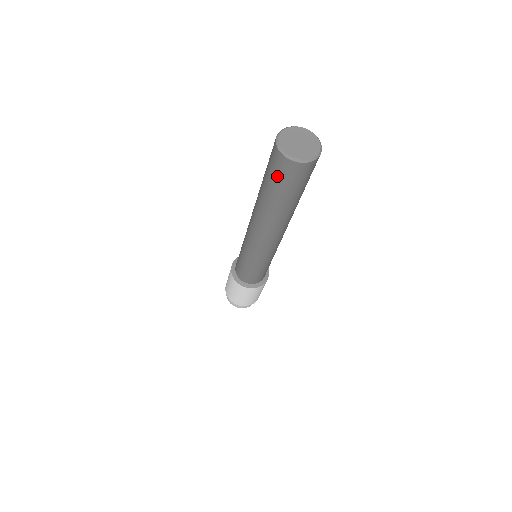
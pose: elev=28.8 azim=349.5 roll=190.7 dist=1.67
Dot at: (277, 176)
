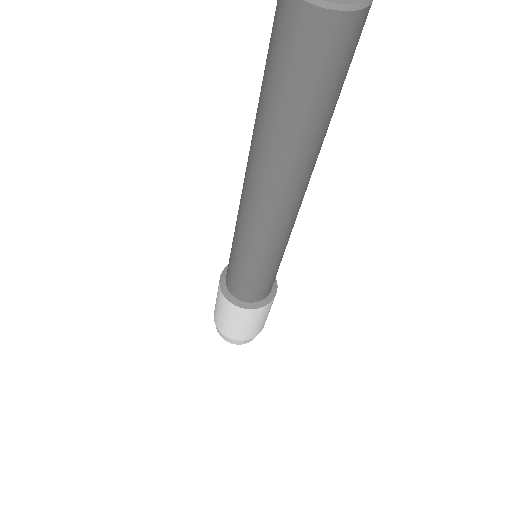
Dot at: (289, 61)
